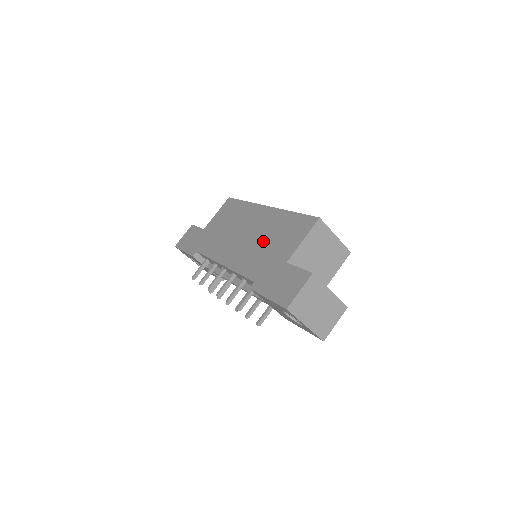
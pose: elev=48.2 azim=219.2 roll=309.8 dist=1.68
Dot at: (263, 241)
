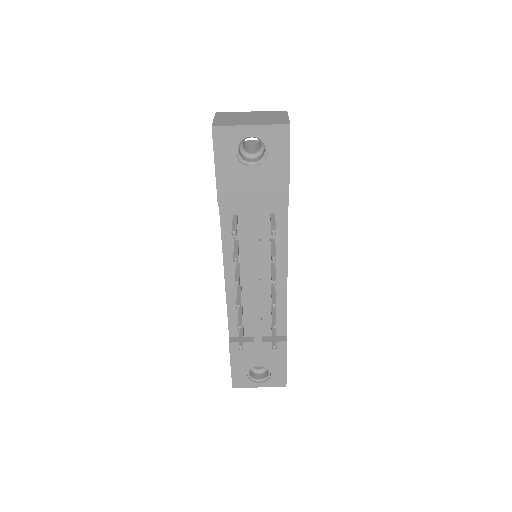
Dot at: occluded
